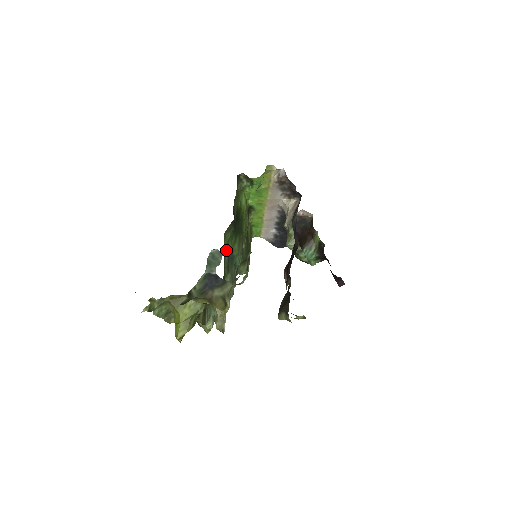
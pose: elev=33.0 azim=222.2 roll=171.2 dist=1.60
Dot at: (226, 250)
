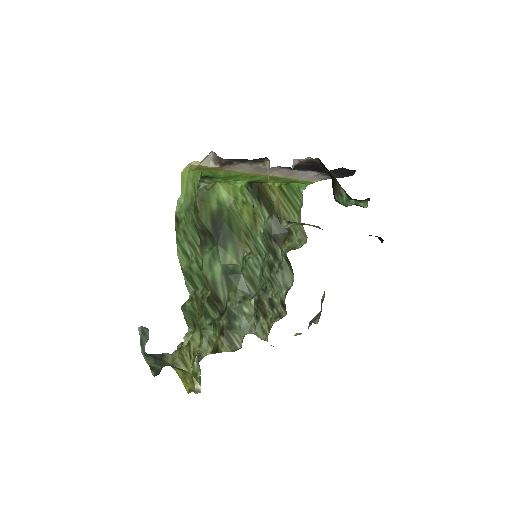
Dot at: (213, 273)
